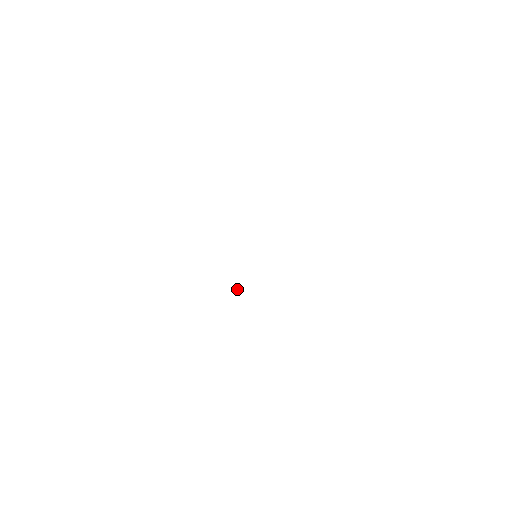
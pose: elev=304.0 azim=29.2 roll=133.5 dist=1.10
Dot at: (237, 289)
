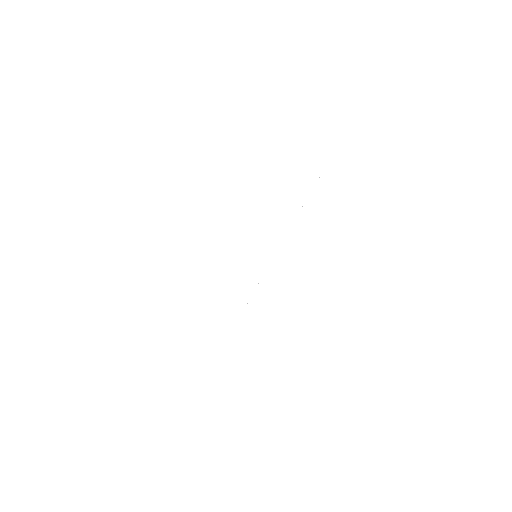
Dot at: occluded
